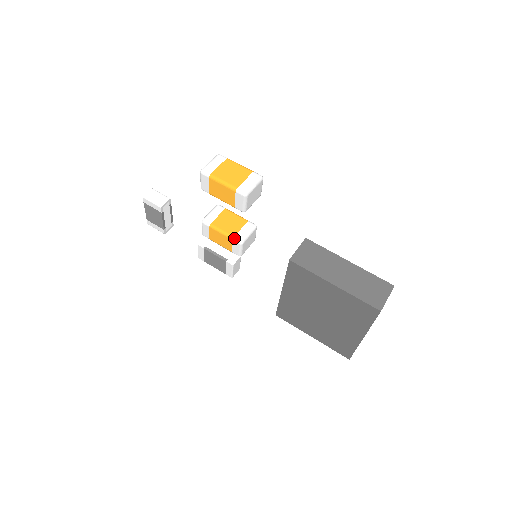
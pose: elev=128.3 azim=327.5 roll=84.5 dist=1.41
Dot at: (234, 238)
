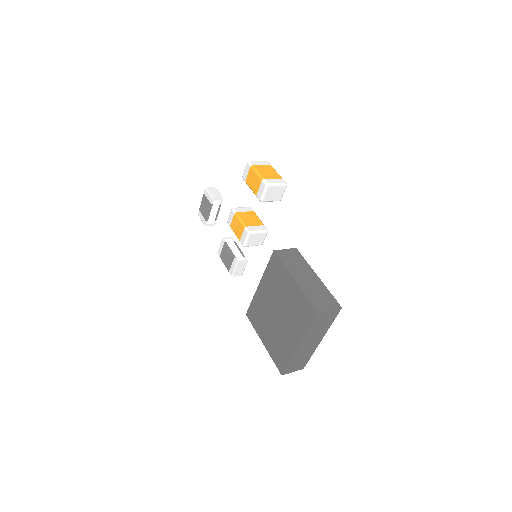
Dot at: (246, 227)
